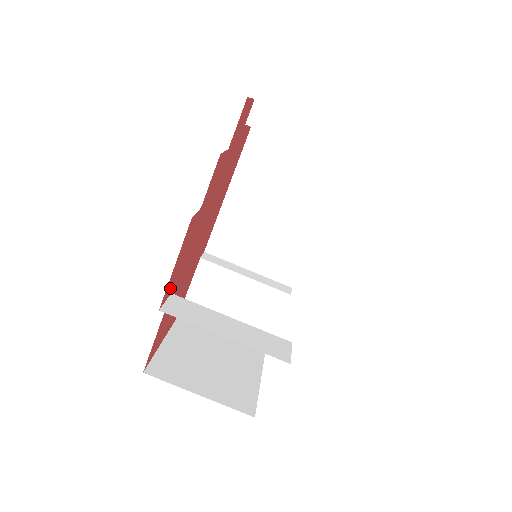
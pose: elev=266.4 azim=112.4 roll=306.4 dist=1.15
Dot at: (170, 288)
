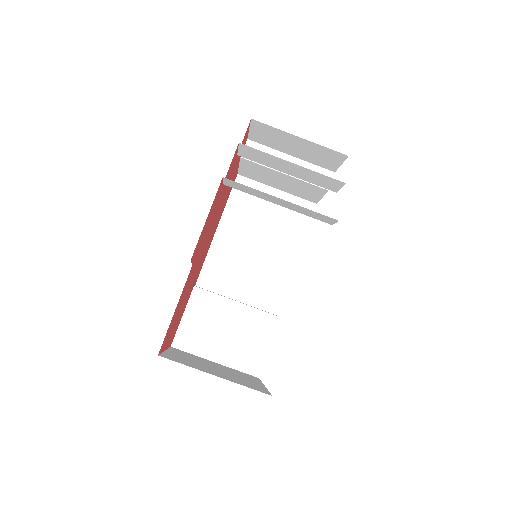
Dot at: (196, 251)
